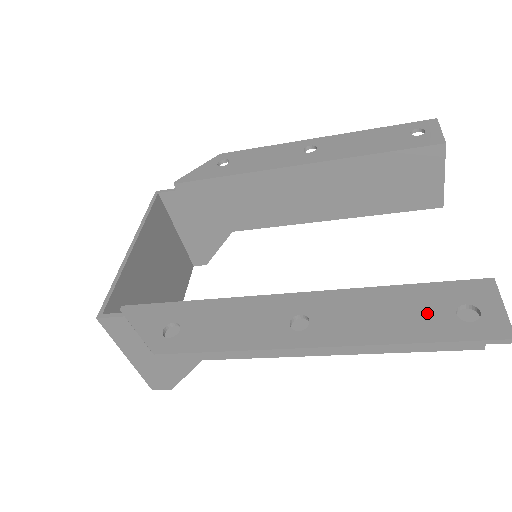
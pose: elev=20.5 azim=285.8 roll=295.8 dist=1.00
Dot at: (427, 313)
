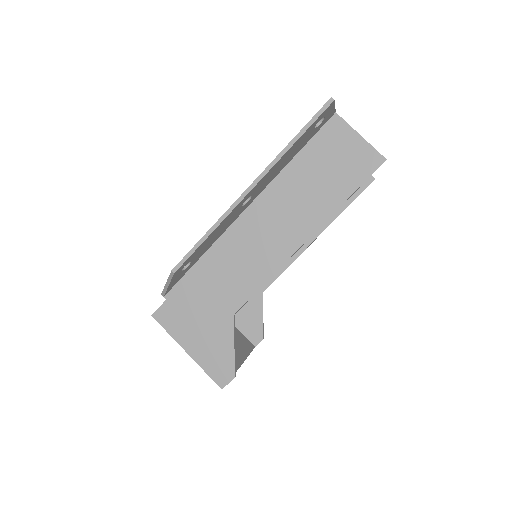
Dot at: occluded
